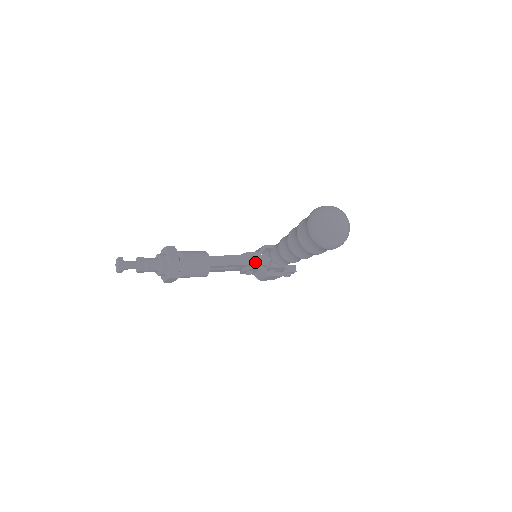
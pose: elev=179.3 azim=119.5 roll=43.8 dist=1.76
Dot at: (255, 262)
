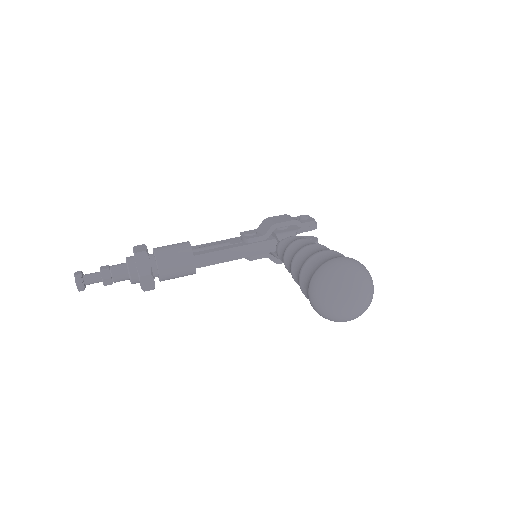
Dot at: (258, 252)
